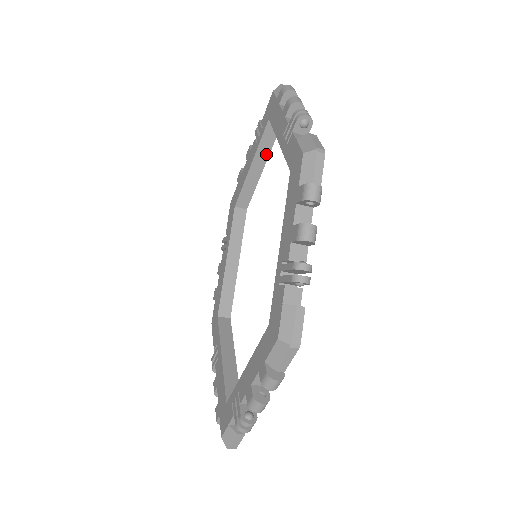
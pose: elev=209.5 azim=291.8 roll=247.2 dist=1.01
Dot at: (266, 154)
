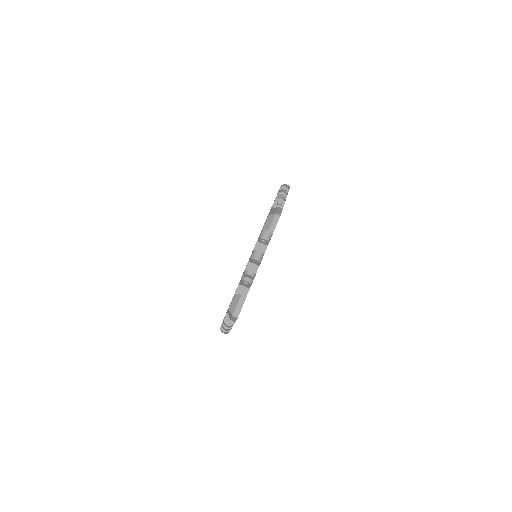
Dot at: occluded
